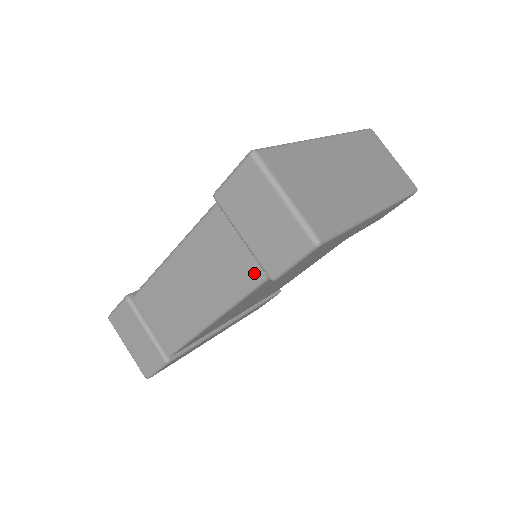
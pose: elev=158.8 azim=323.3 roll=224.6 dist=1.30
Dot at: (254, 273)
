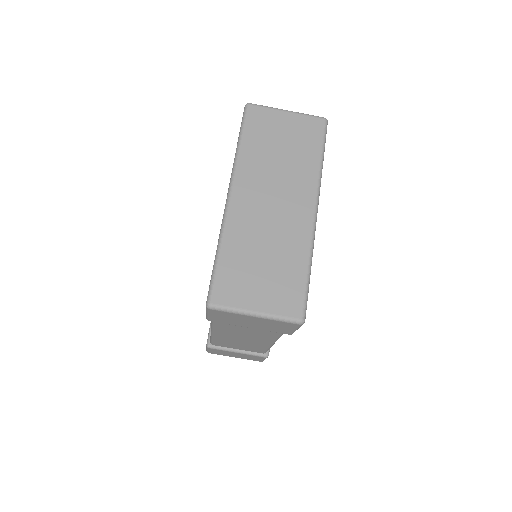
Dot at: occluded
